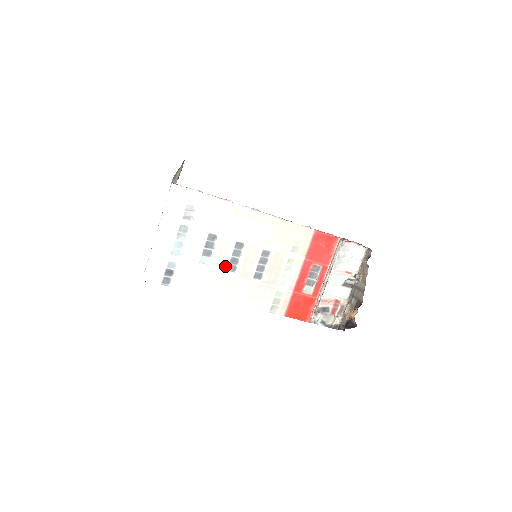
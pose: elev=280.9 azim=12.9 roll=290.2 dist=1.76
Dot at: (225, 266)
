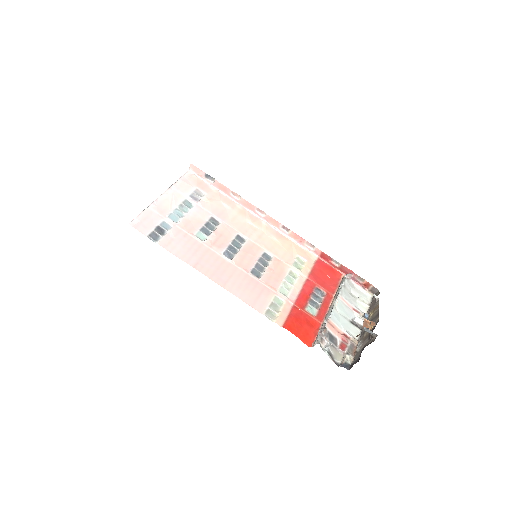
Dot at: (222, 250)
